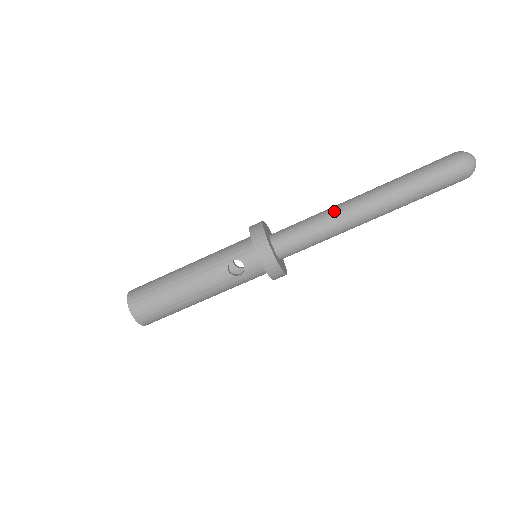
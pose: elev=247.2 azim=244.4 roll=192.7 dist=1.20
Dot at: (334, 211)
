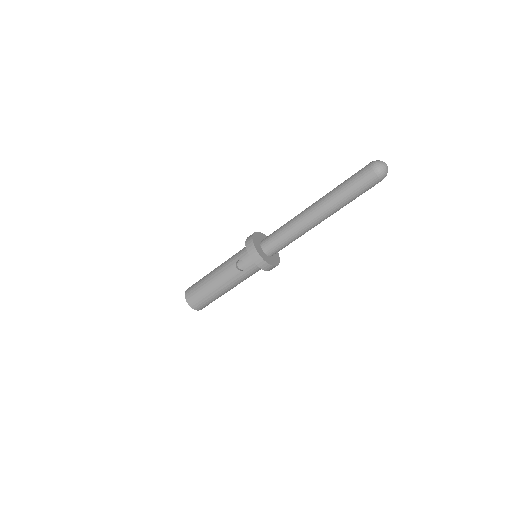
Dot at: (296, 218)
